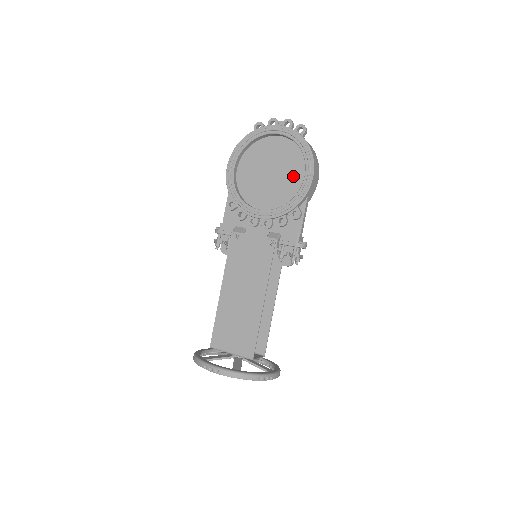
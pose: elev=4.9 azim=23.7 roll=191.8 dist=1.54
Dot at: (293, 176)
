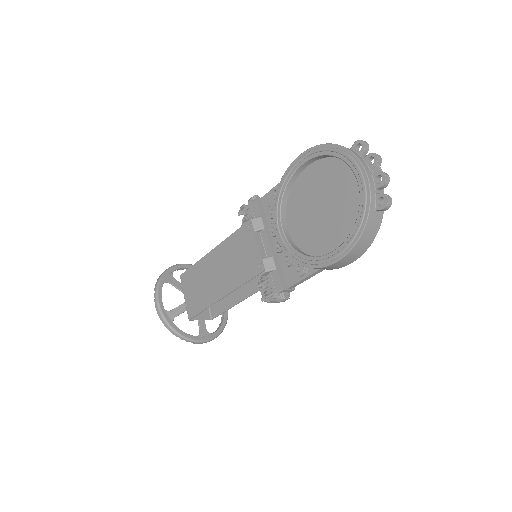
Dot at: (331, 236)
